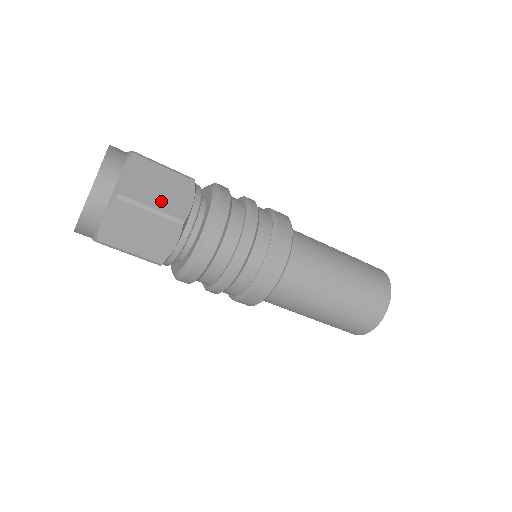
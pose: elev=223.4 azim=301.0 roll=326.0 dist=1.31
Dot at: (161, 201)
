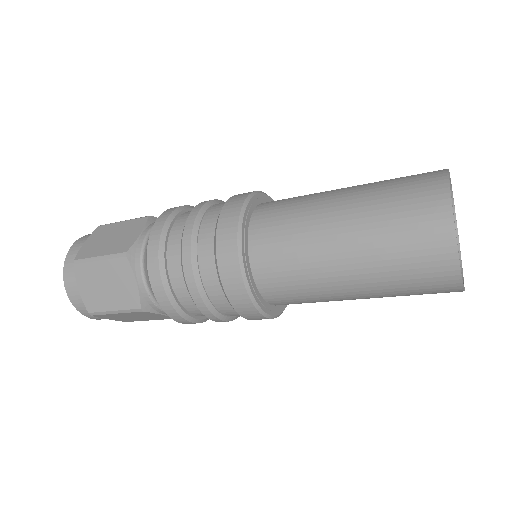
Dot at: (115, 300)
